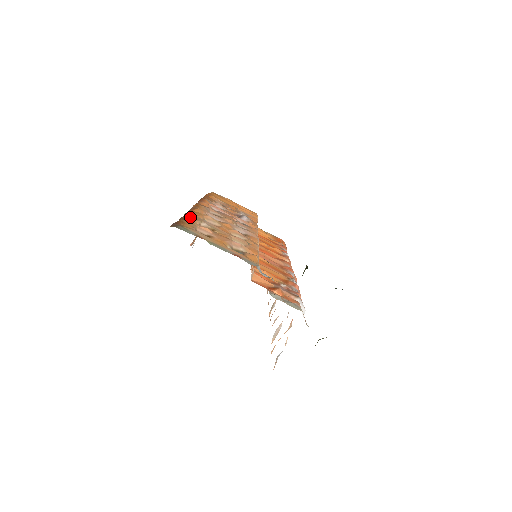
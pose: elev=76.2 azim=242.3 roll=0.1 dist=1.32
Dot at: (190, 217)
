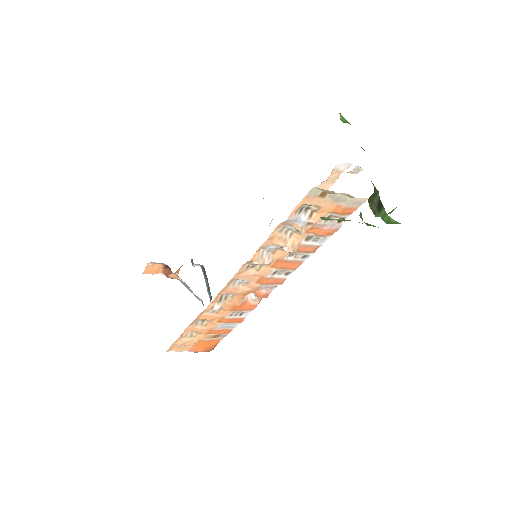
Dot at: occluded
